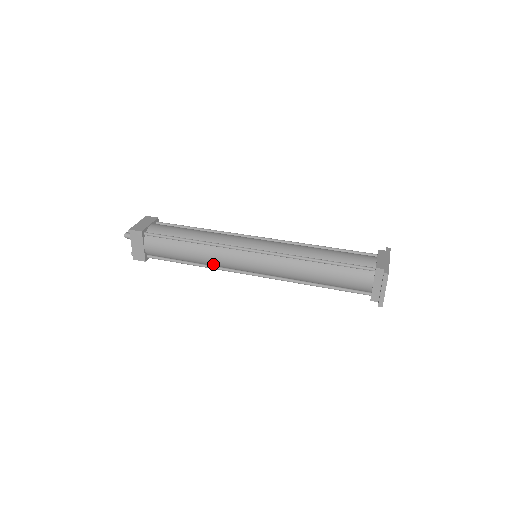
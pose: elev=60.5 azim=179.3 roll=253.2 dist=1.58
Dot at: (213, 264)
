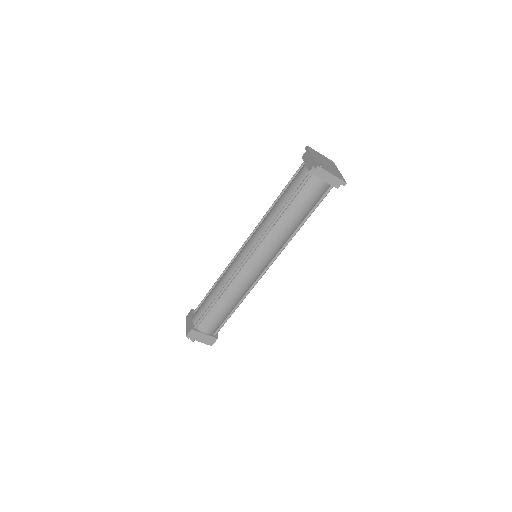
Dot at: (244, 292)
